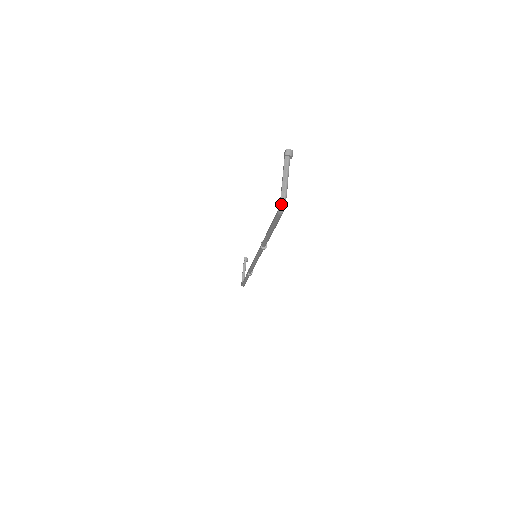
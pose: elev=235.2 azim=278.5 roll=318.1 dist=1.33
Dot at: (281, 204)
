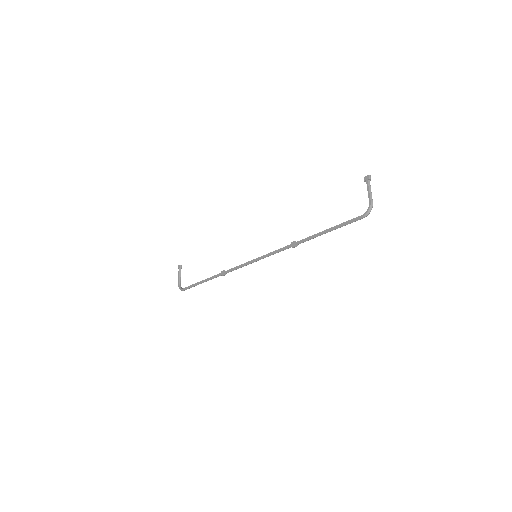
Dot at: (370, 210)
